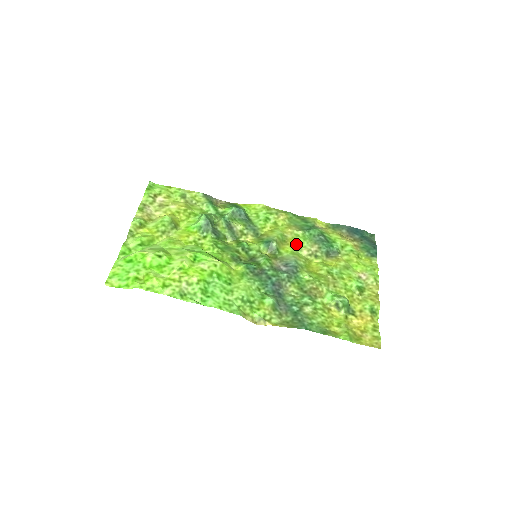
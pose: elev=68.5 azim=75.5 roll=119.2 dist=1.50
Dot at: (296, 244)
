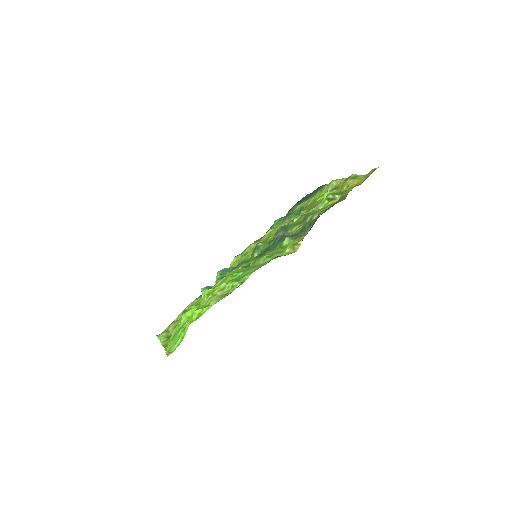
Dot at: (274, 233)
